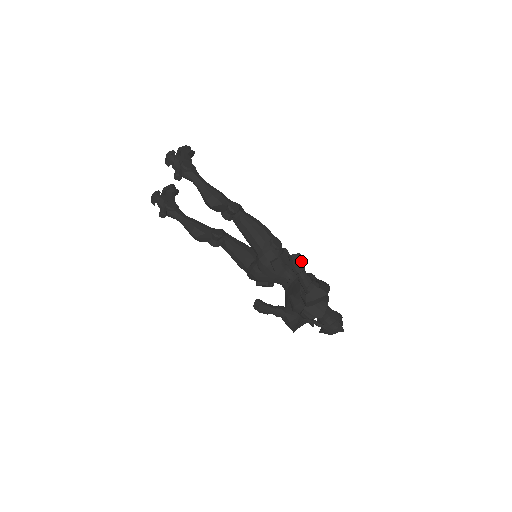
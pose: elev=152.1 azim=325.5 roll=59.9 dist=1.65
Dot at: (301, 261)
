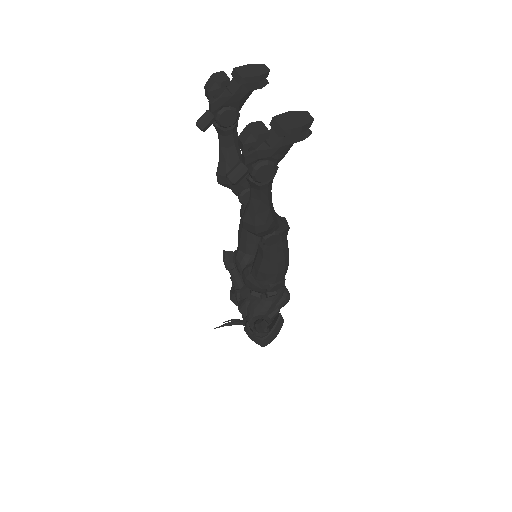
Dot at: occluded
